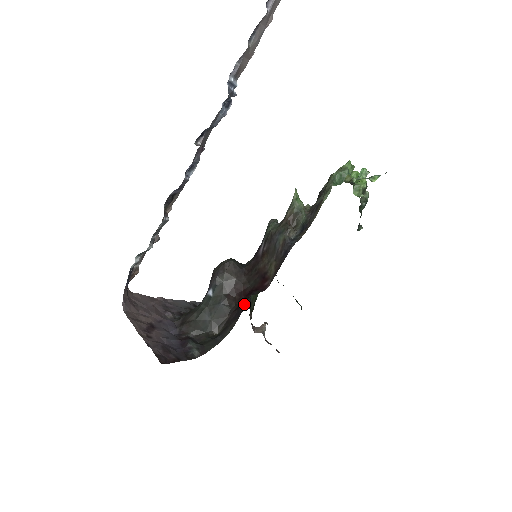
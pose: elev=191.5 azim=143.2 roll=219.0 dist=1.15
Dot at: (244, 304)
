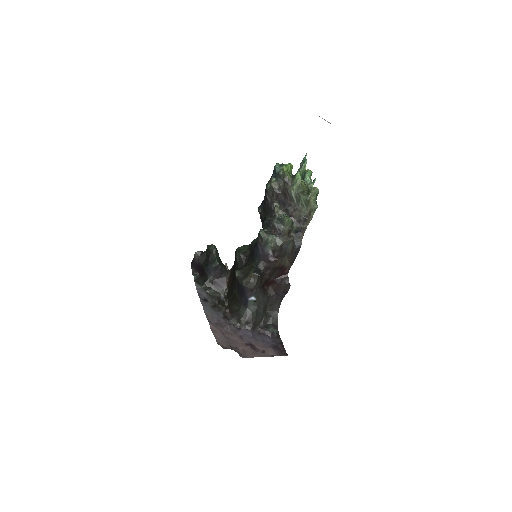
Dot at: (287, 292)
